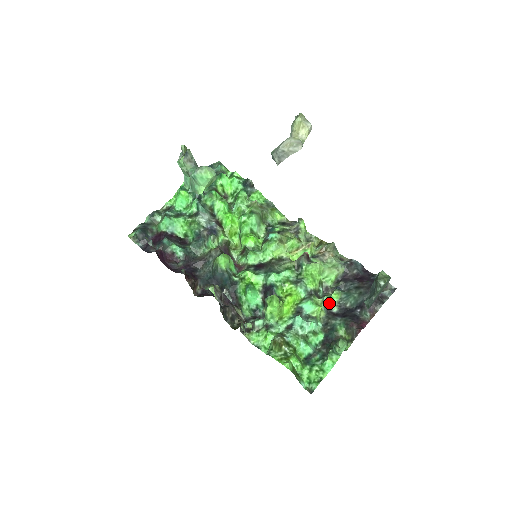
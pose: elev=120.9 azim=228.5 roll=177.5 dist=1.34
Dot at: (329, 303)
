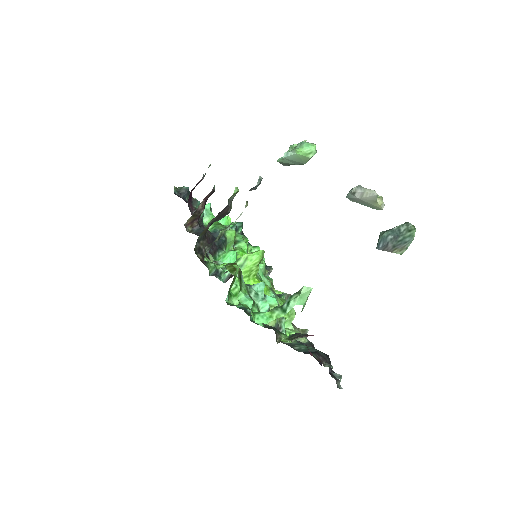
Dot at: (281, 330)
